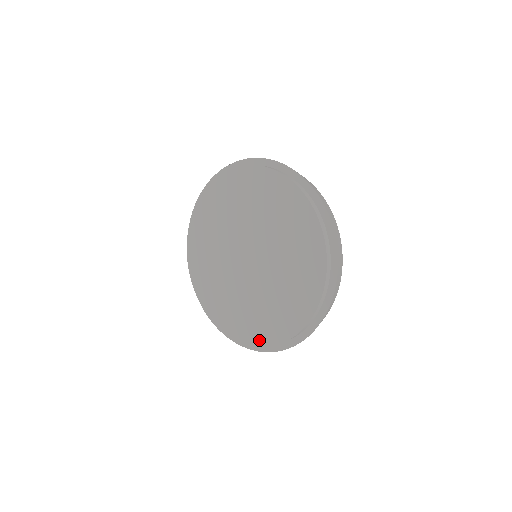
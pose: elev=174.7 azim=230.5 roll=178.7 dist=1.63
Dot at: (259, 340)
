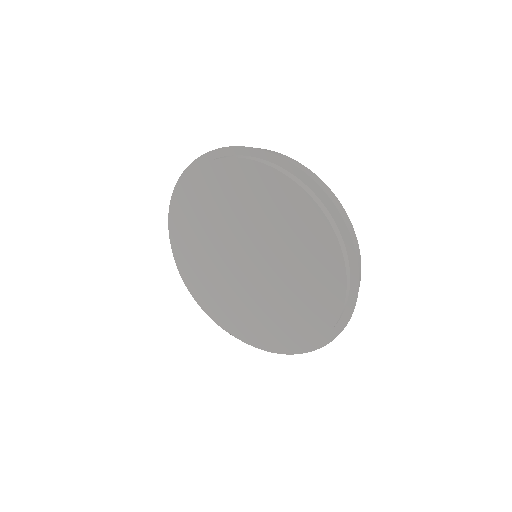
Dot at: (326, 323)
